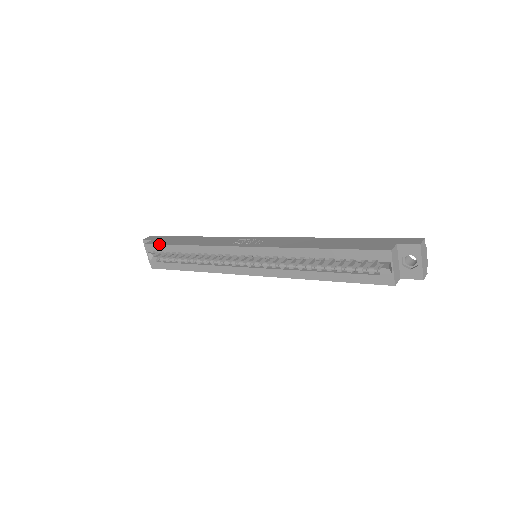
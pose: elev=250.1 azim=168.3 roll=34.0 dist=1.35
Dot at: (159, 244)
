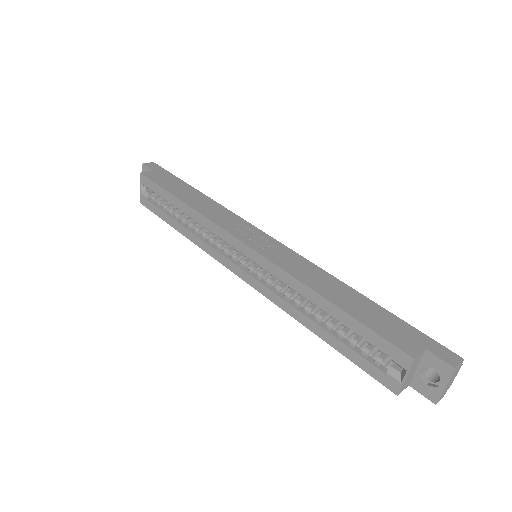
Dot at: (155, 182)
